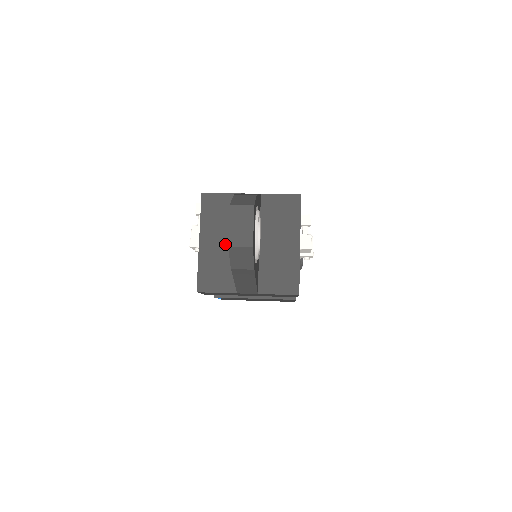
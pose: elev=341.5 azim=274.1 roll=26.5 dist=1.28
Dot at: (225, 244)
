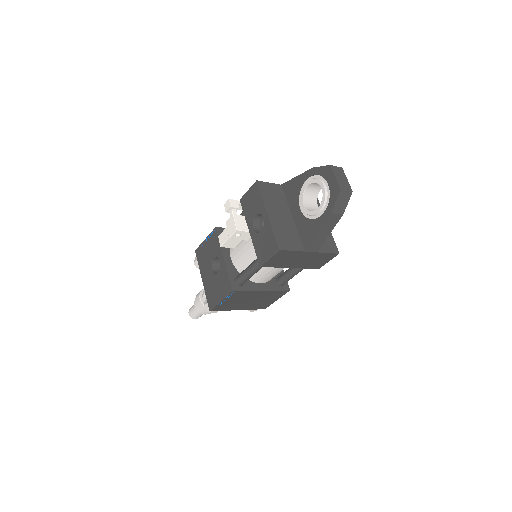
Dot at: (284, 217)
